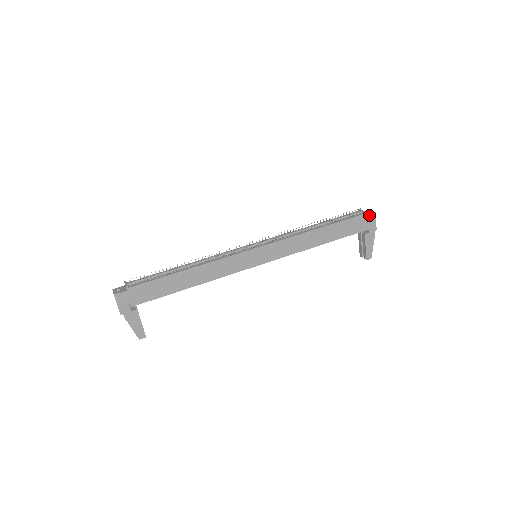
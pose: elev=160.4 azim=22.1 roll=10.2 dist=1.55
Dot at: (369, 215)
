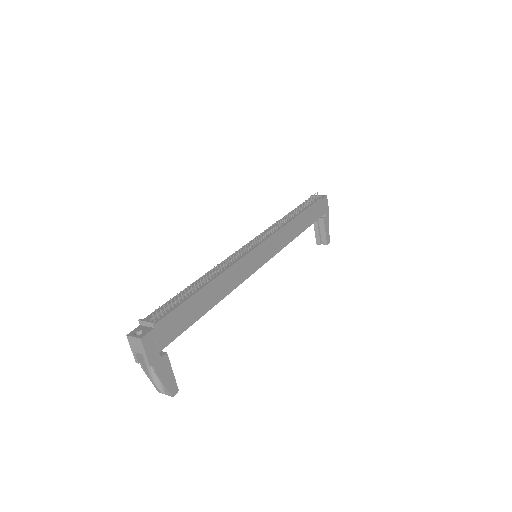
Dot at: (324, 198)
